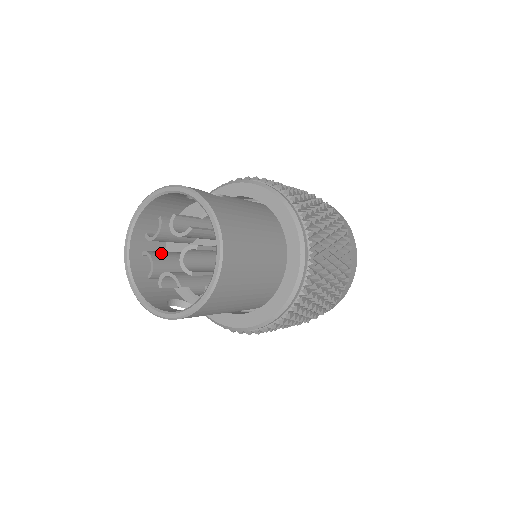
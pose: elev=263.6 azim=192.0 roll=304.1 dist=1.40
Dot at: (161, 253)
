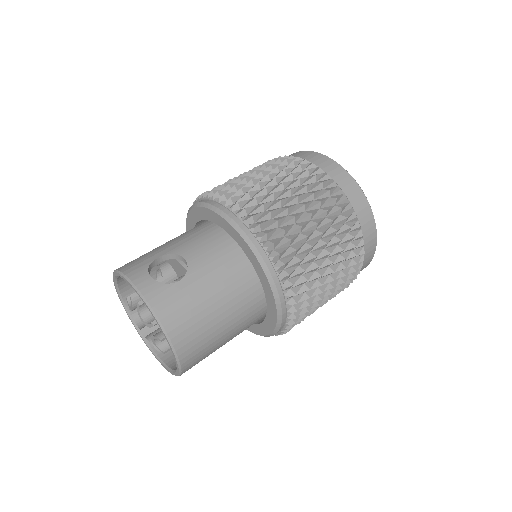
Dot at: occluded
